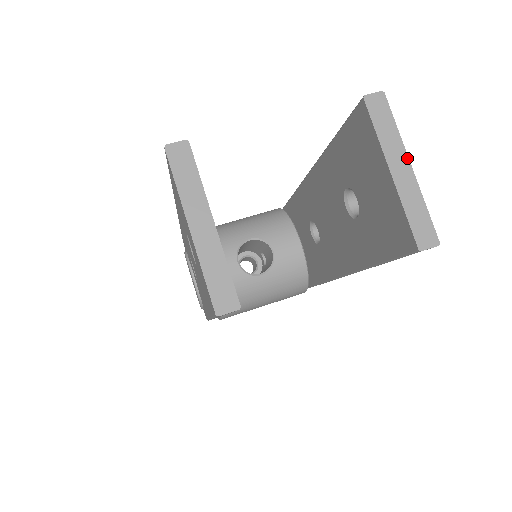
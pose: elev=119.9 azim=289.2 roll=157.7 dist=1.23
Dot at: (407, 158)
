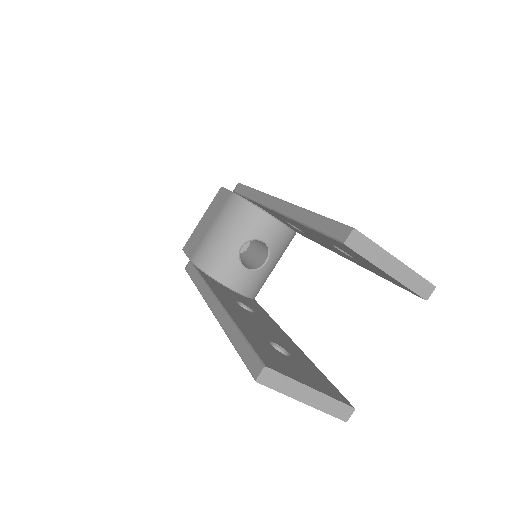
Dot at: (392, 257)
